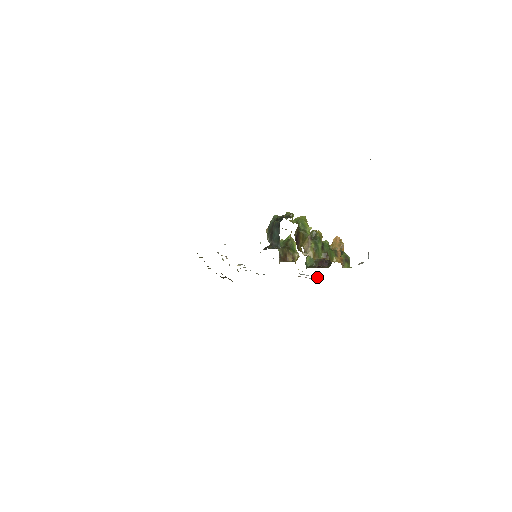
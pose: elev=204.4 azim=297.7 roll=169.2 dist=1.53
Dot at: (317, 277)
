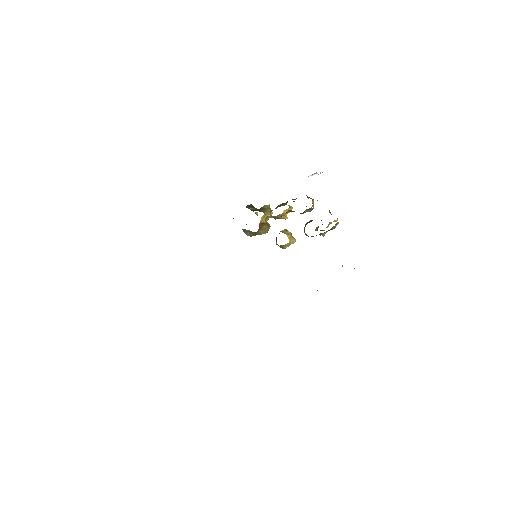
Dot at: occluded
